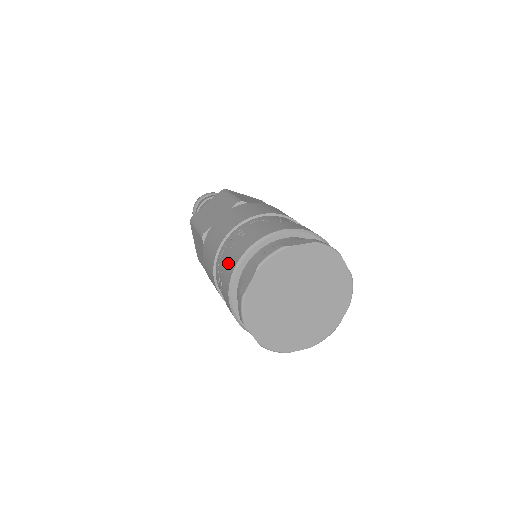
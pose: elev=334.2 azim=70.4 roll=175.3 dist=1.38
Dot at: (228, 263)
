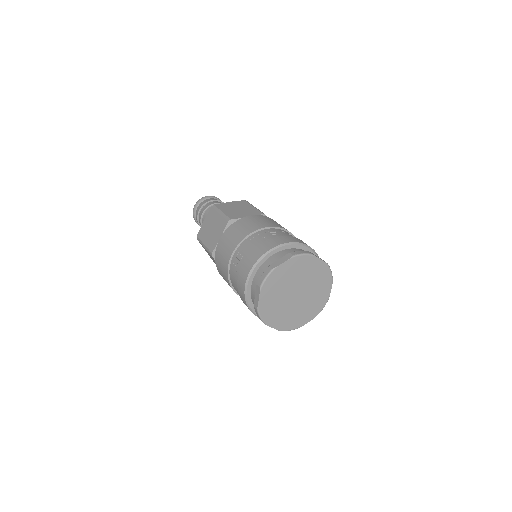
Dot at: (262, 245)
